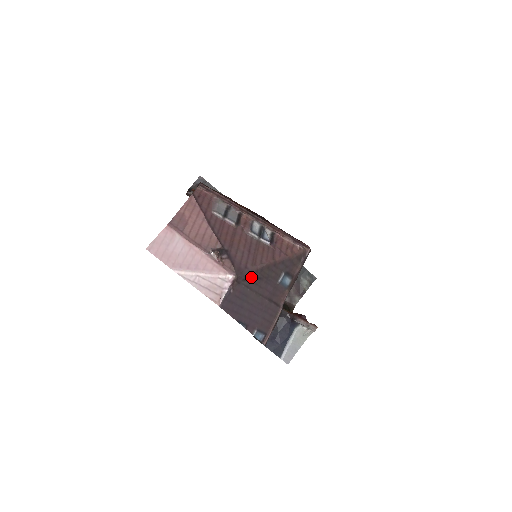
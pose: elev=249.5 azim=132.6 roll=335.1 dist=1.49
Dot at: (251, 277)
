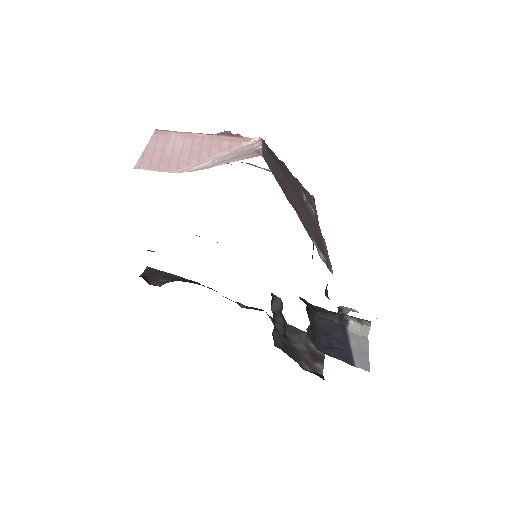
Dot at: (277, 161)
